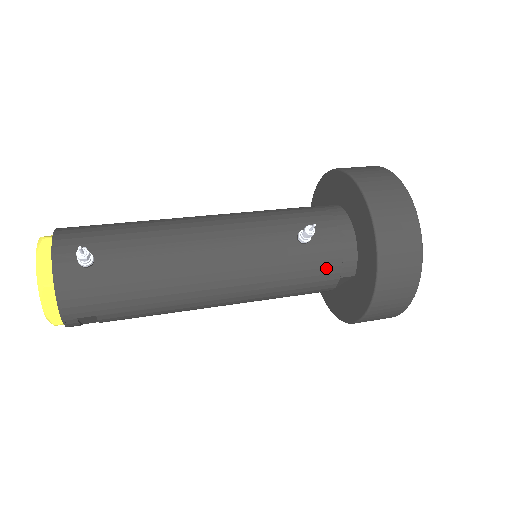
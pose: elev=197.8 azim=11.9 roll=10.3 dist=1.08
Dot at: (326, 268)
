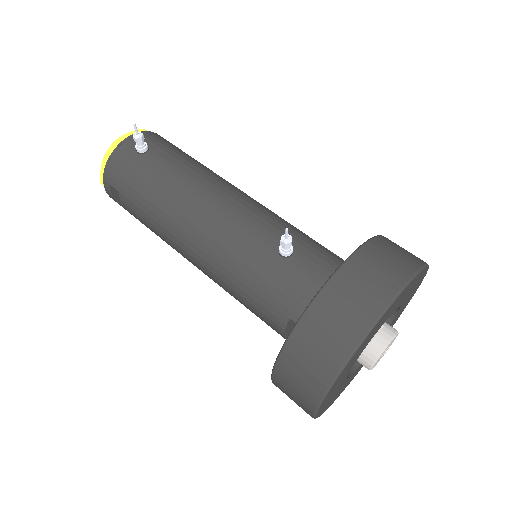
Dot at: (282, 294)
